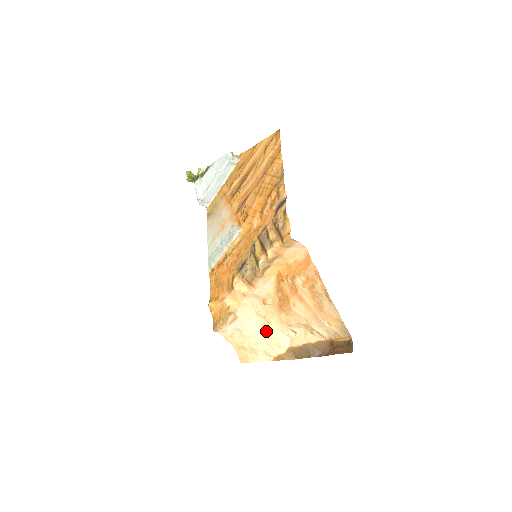
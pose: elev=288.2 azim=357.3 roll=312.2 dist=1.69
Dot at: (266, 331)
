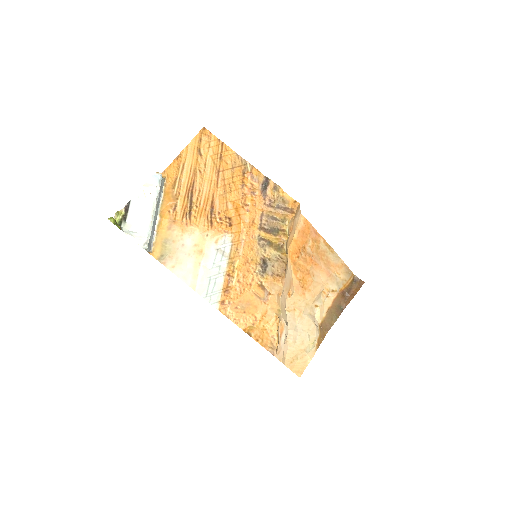
Dot at: (302, 323)
